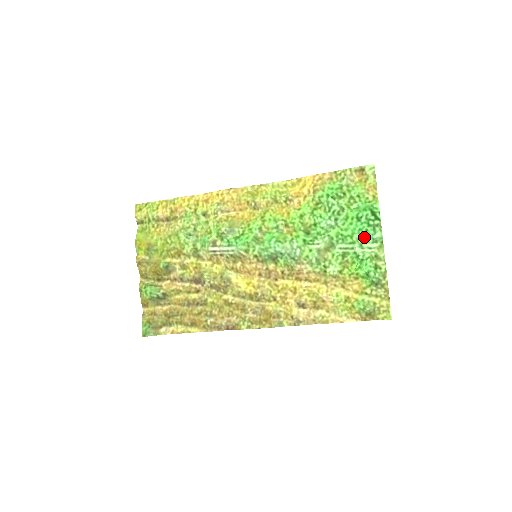
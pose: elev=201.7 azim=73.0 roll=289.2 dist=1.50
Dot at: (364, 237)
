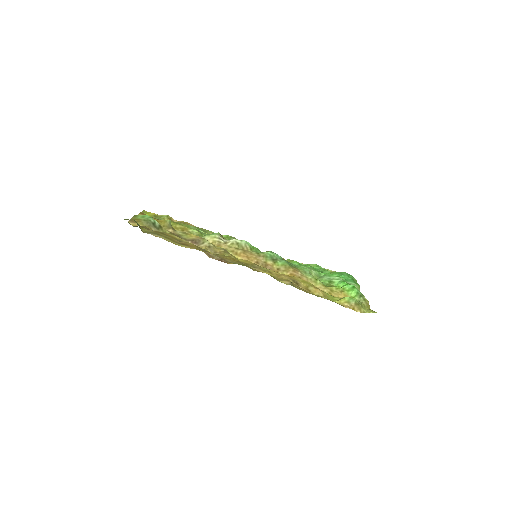
Dot at: (346, 280)
